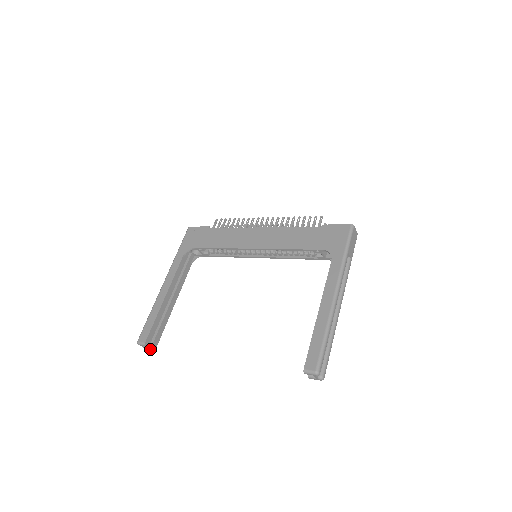
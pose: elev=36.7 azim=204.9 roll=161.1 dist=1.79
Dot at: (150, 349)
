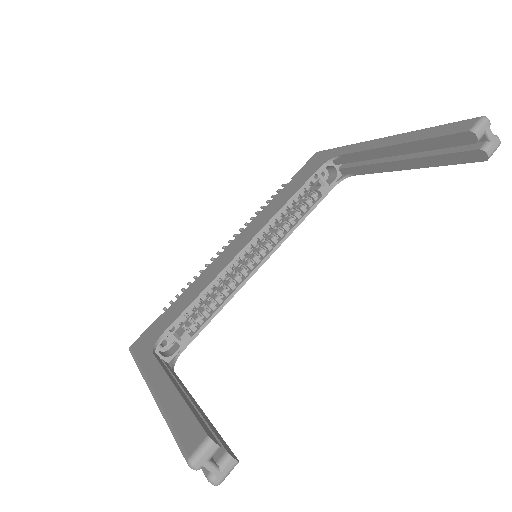
Dot at: (227, 460)
